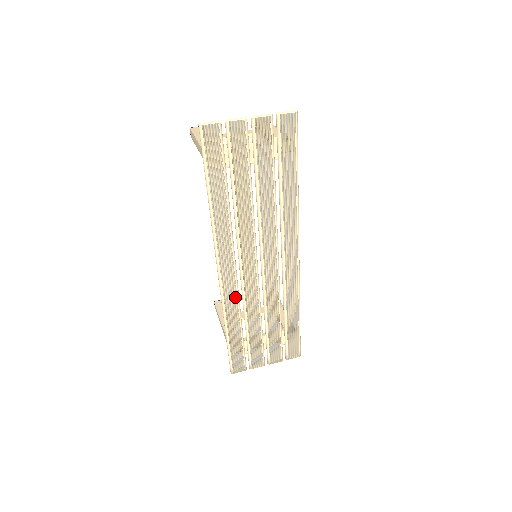
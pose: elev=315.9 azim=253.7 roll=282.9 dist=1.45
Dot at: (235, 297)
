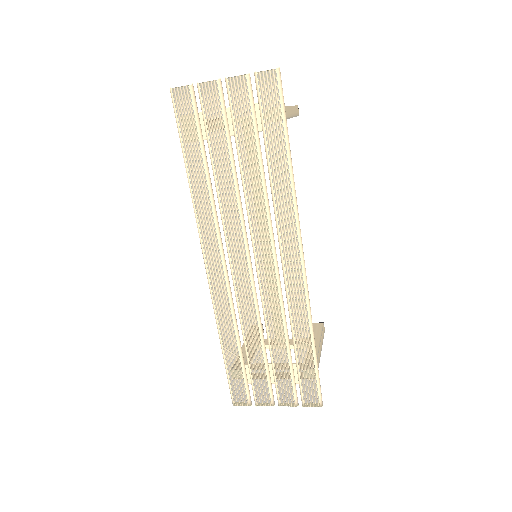
Dot at: (227, 302)
